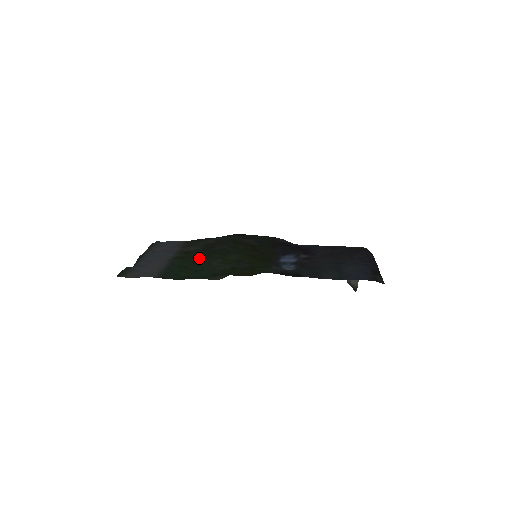
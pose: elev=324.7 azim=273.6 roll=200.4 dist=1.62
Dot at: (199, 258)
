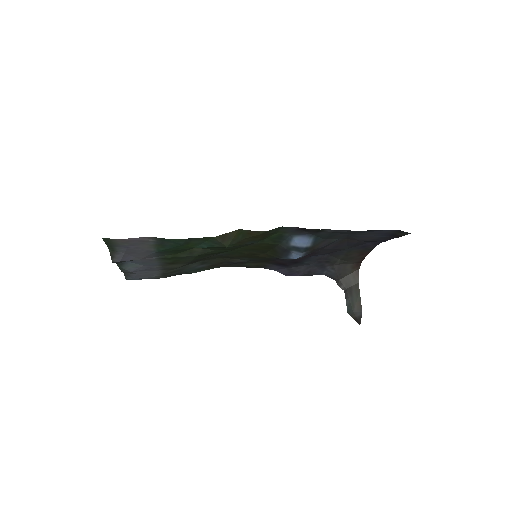
Dot at: (193, 253)
